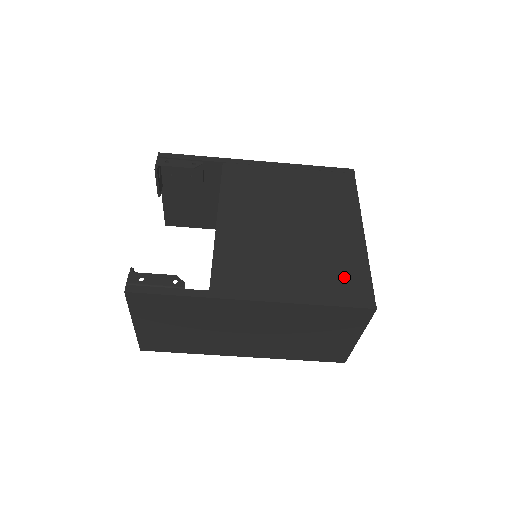
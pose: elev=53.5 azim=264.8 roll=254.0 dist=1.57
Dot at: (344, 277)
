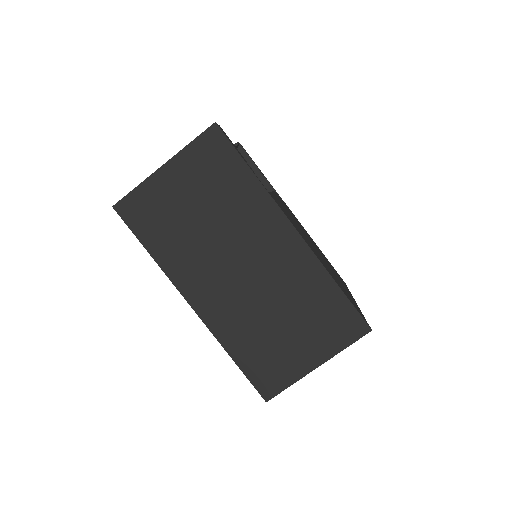
Dot at: (349, 297)
